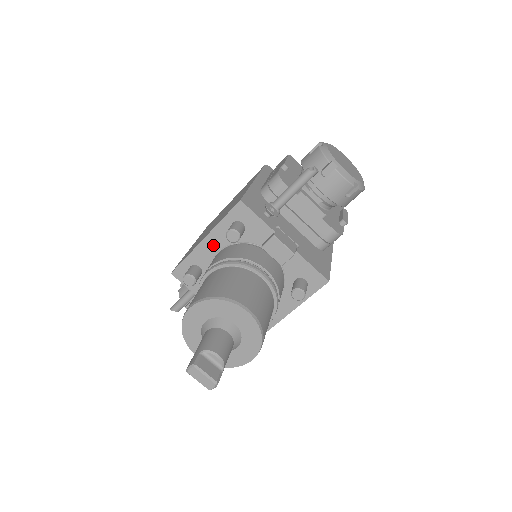
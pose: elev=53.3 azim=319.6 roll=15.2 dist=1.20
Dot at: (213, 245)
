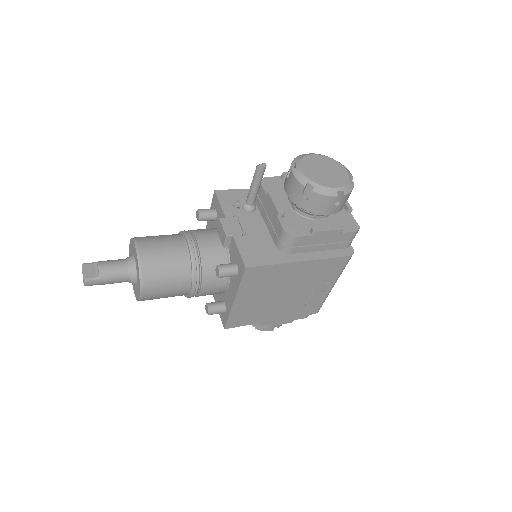
Dot at: occluded
